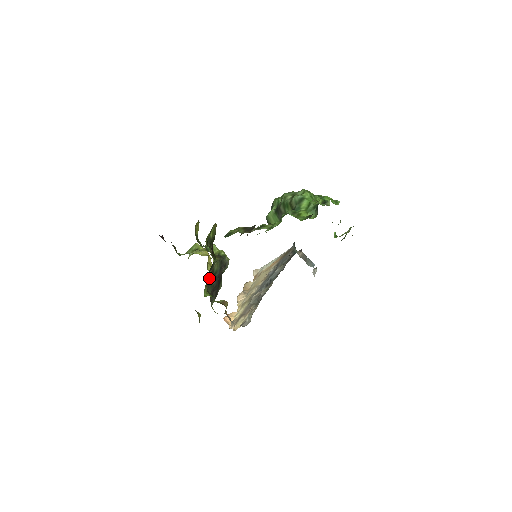
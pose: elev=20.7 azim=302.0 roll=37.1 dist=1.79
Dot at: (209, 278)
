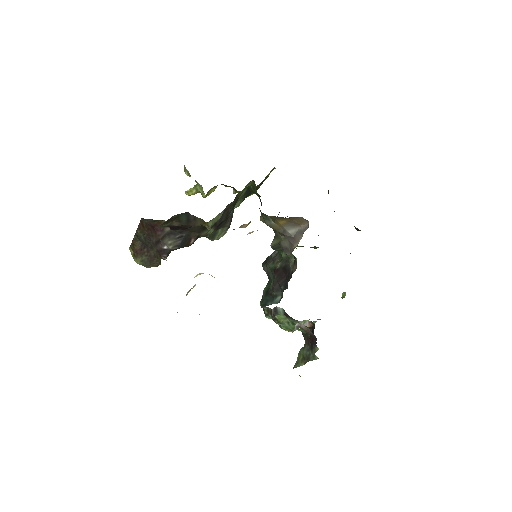
Dot at: (240, 195)
